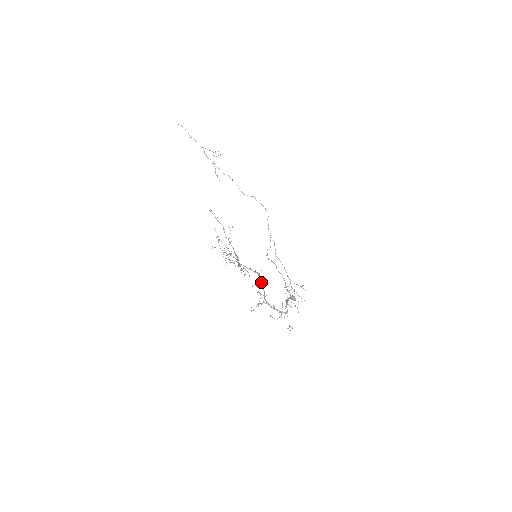
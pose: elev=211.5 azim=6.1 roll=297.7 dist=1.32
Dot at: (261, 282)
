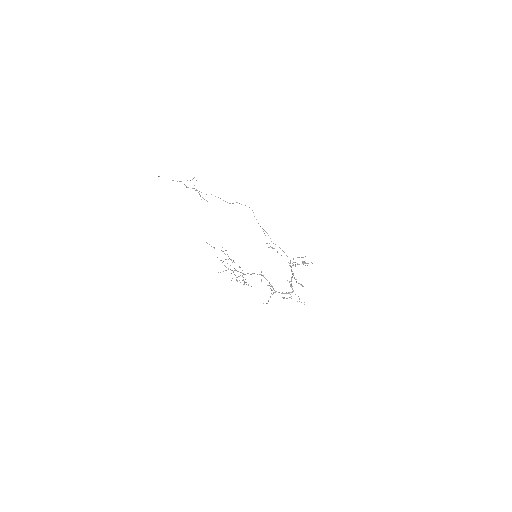
Dot at: occluded
